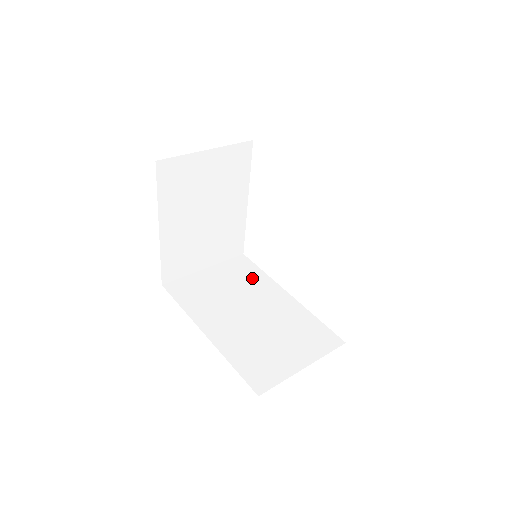
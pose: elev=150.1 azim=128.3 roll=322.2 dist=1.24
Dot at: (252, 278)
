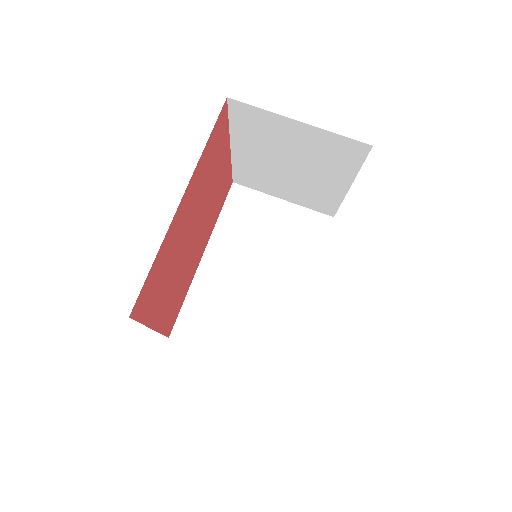
Dot at: (303, 248)
